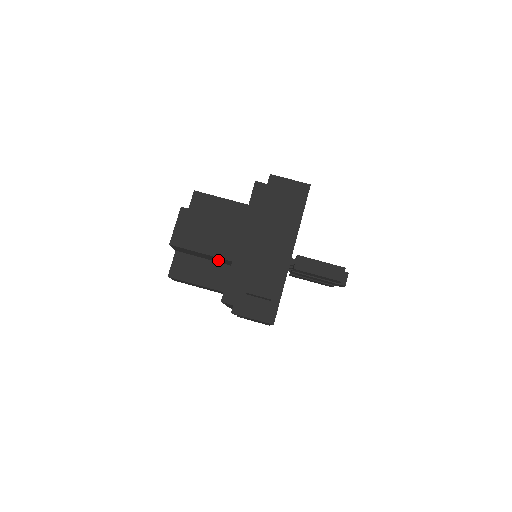
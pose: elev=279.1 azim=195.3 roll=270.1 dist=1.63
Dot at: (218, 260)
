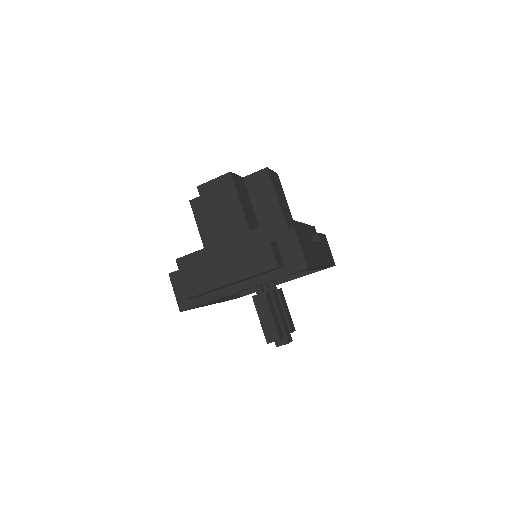
Dot at: occluded
